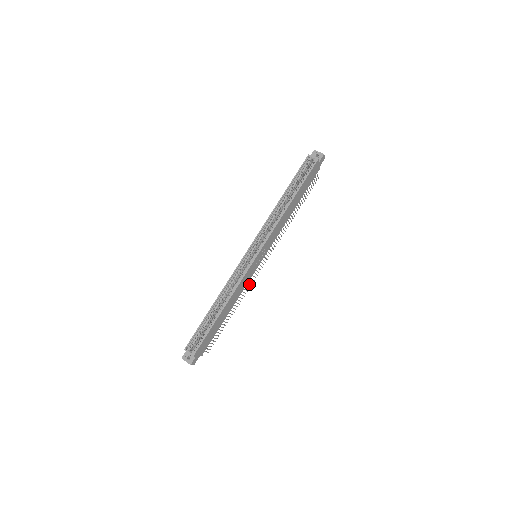
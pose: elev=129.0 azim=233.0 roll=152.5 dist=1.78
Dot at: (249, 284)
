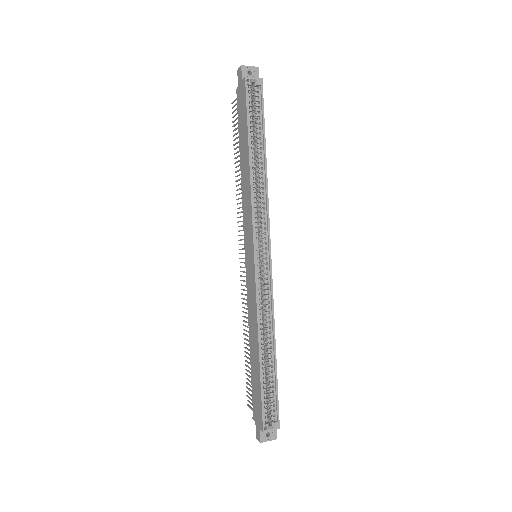
Dot at: occluded
